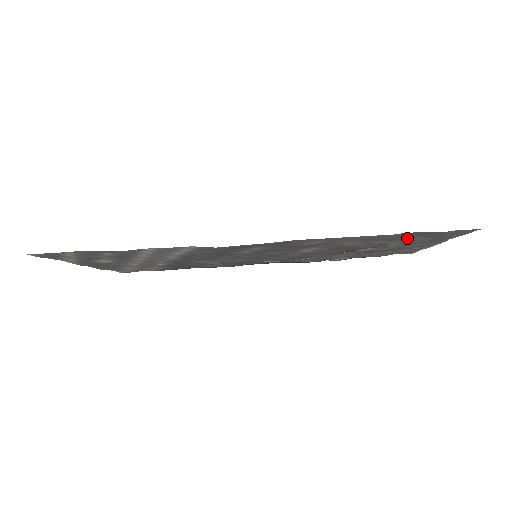
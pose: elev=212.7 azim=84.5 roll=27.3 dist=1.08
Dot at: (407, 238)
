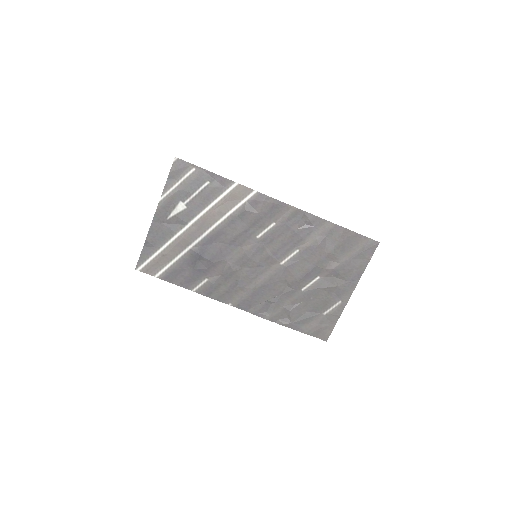
Dot at: (345, 250)
